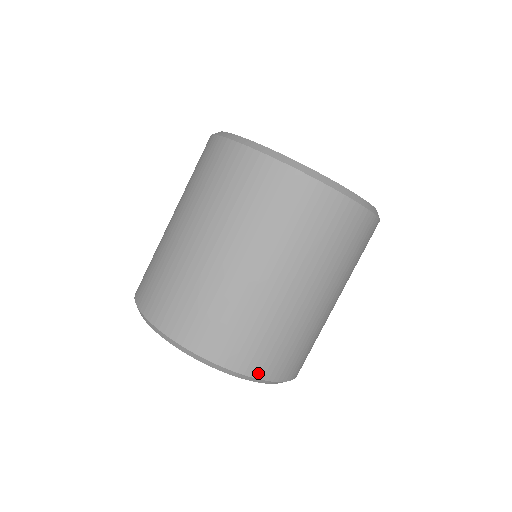
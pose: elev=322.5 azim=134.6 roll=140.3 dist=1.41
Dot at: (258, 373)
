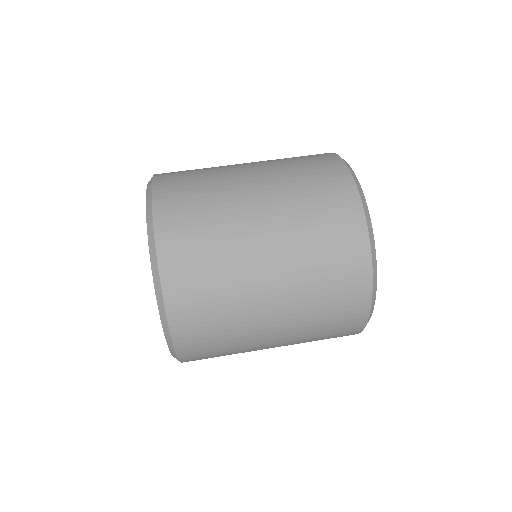
Dot at: (176, 330)
